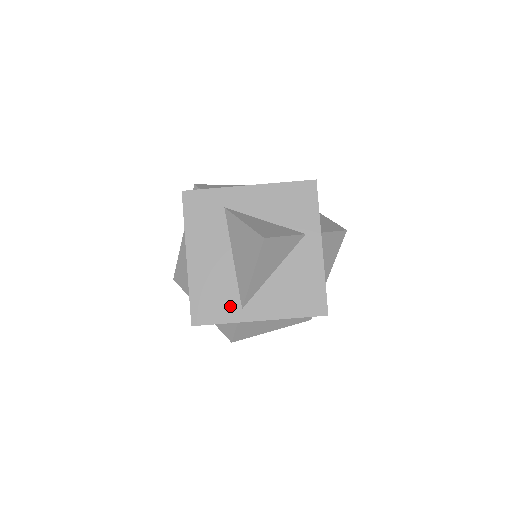
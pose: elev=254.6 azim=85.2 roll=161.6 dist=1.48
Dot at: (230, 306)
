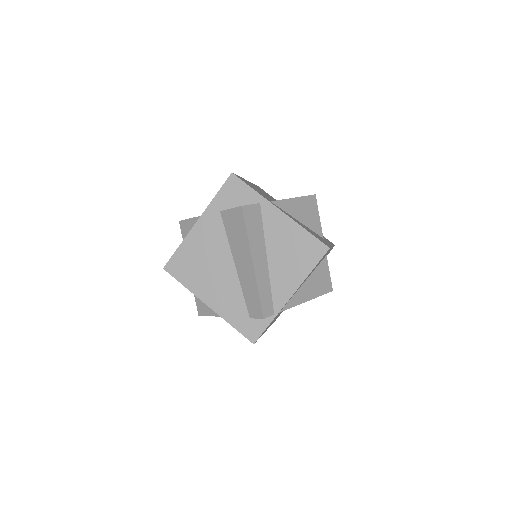
Dot at: (263, 195)
